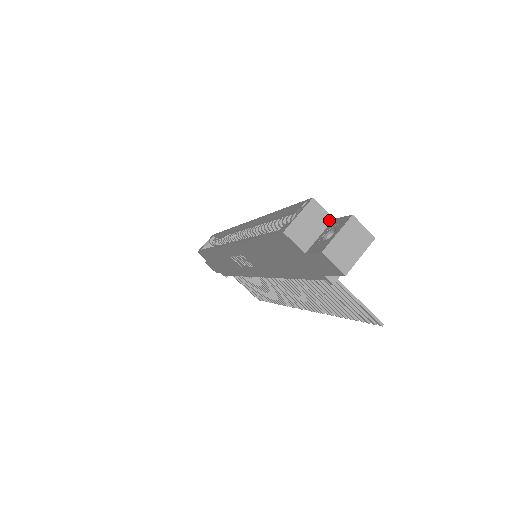
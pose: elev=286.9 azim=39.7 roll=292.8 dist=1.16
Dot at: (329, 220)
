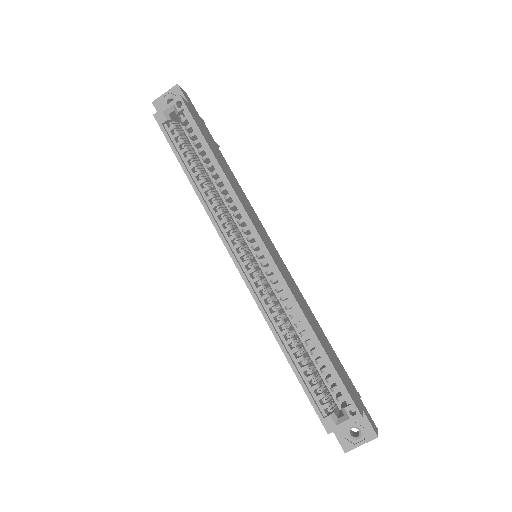
Dot at: occluded
